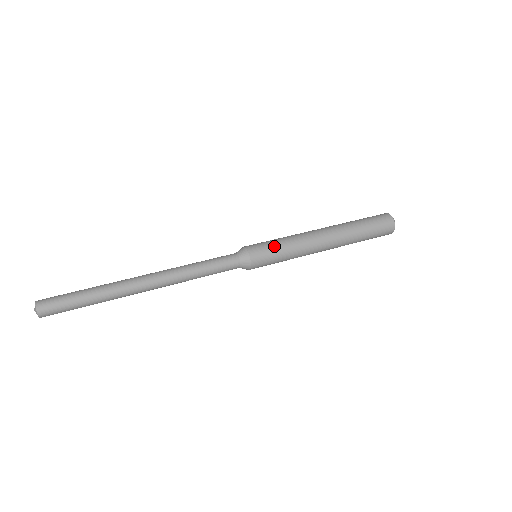
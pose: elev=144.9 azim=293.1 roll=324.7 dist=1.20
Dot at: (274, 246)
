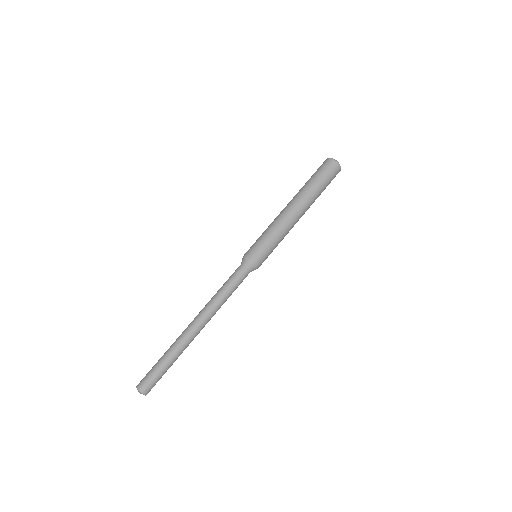
Dot at: (272, 250)
